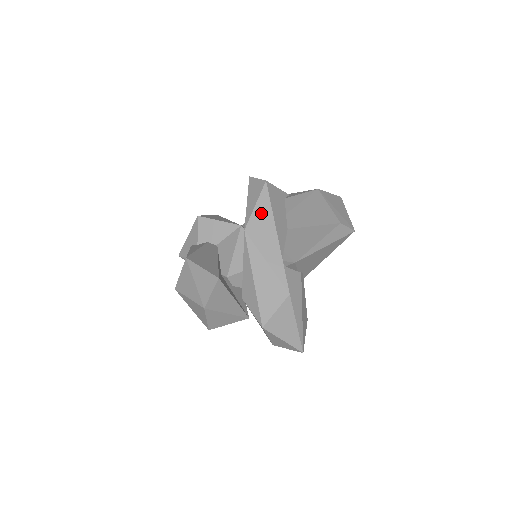
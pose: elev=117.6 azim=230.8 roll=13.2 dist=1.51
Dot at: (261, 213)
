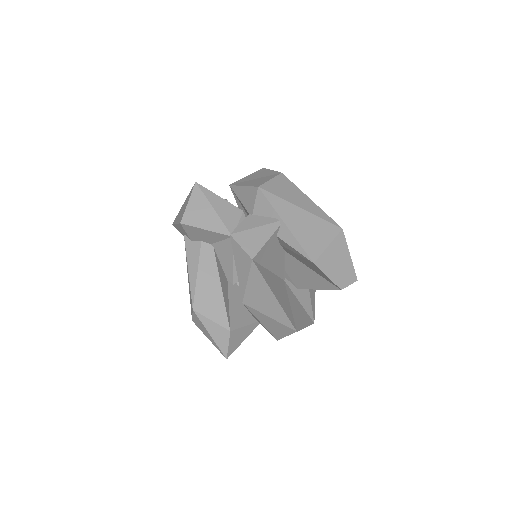
Dot at: (255, 287)
